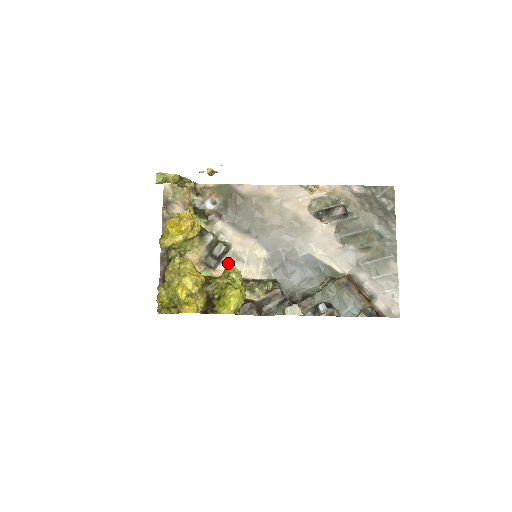
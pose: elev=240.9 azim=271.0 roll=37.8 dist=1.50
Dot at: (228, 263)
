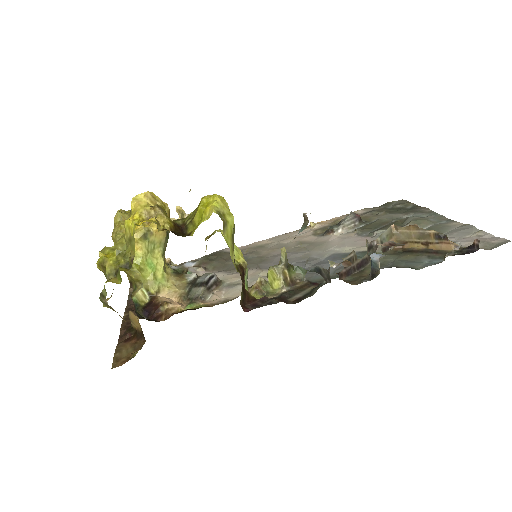
Dot at: (222, 292)
